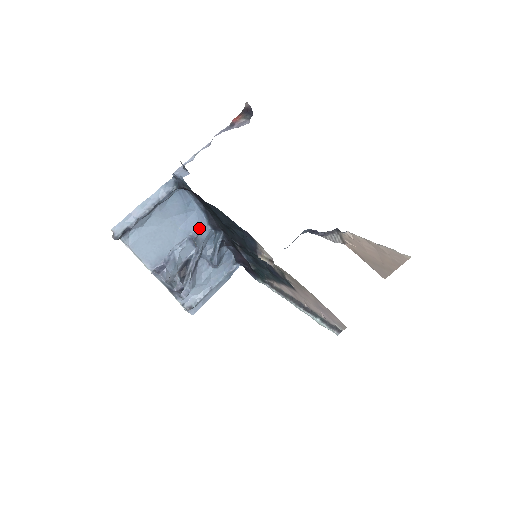
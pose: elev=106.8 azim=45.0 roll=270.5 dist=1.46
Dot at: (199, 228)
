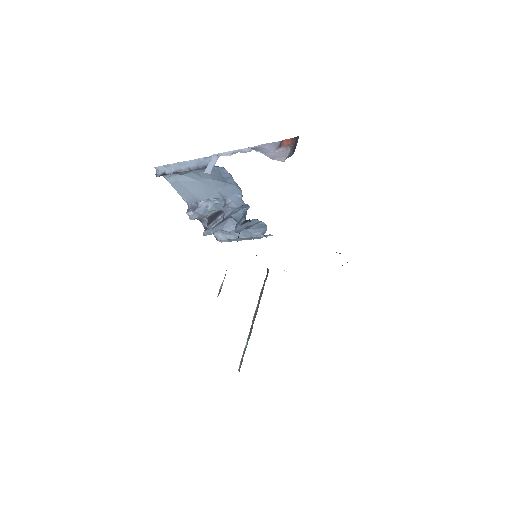
Dot at: (233, 198)
